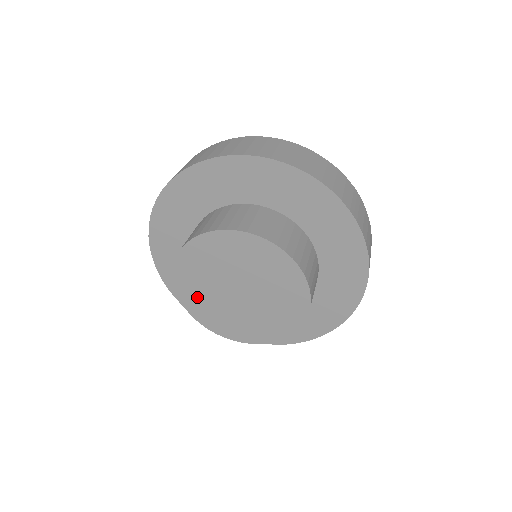
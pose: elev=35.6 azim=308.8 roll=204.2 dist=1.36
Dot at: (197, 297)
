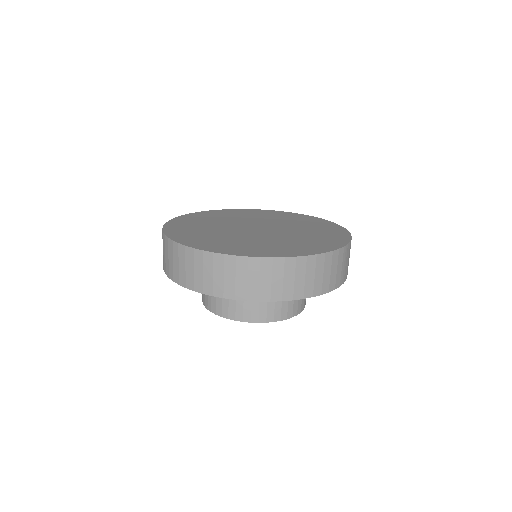
Dot at: occluded
